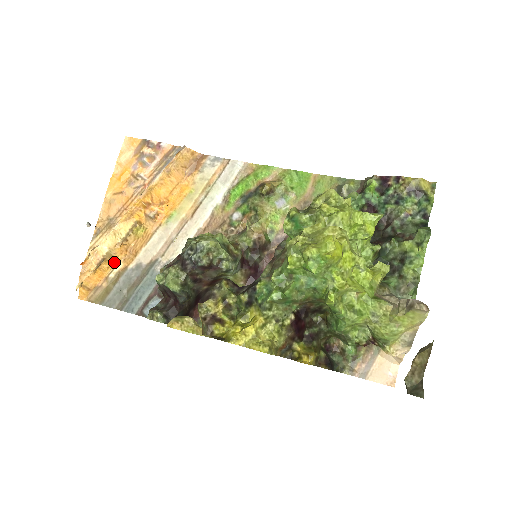
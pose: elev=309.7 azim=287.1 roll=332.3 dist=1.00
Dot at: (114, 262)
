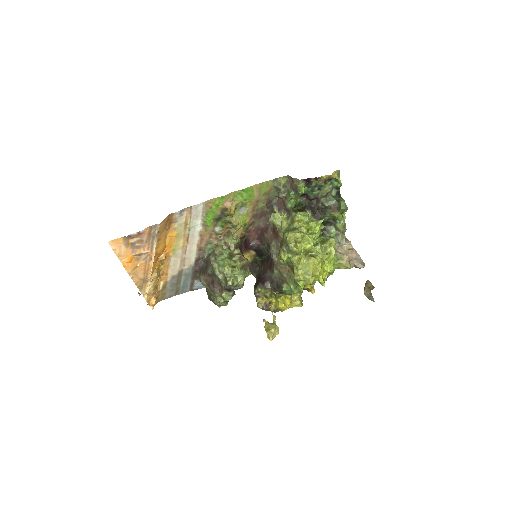
Dot at: (157, 285)
